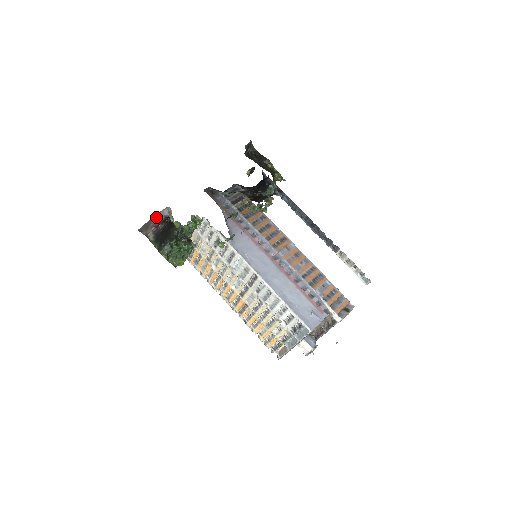
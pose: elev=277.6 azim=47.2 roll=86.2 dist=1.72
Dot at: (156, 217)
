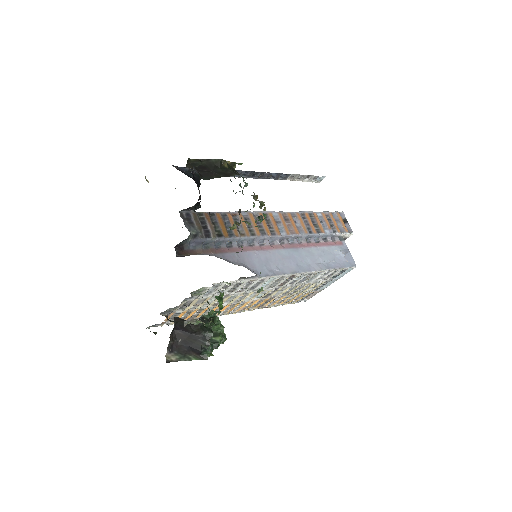
Dot at: occluded
